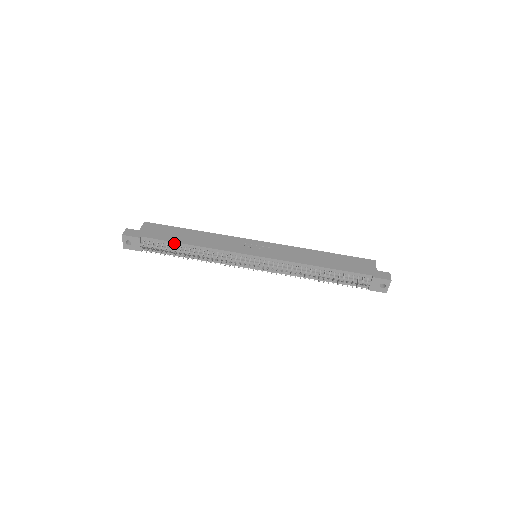
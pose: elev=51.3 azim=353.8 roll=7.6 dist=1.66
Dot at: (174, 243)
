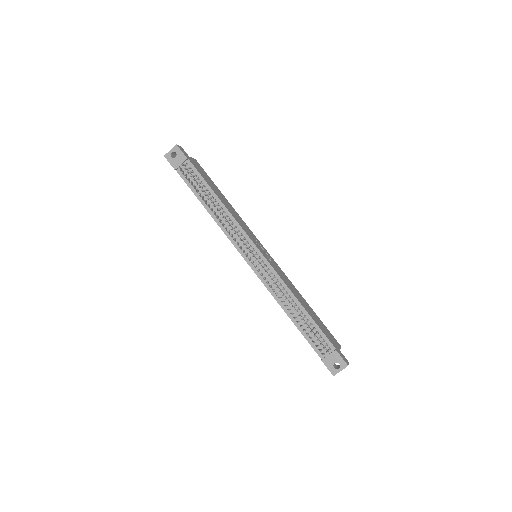
Dot at: (208, 186)
